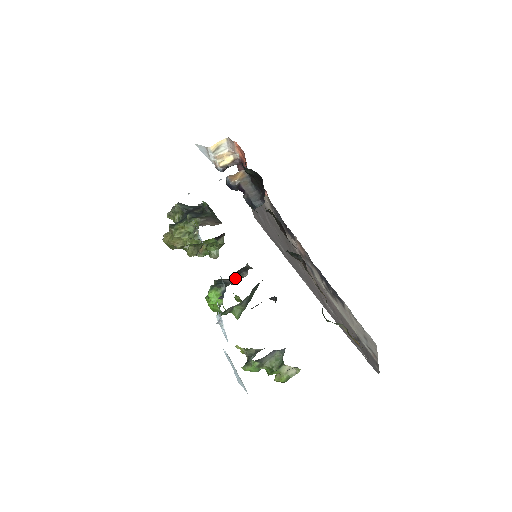
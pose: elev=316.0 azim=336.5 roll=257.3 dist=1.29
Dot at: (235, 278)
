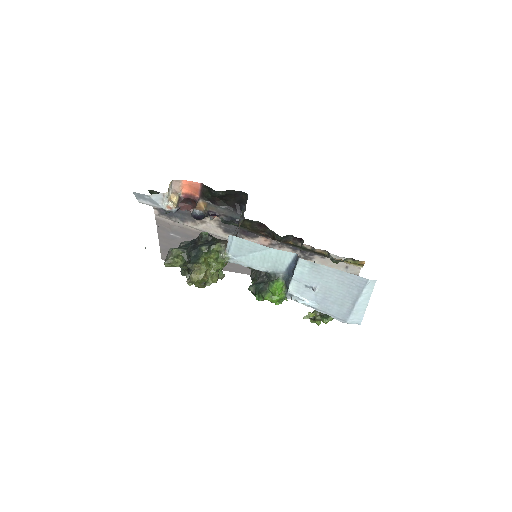
Dot at: (260, 277)
